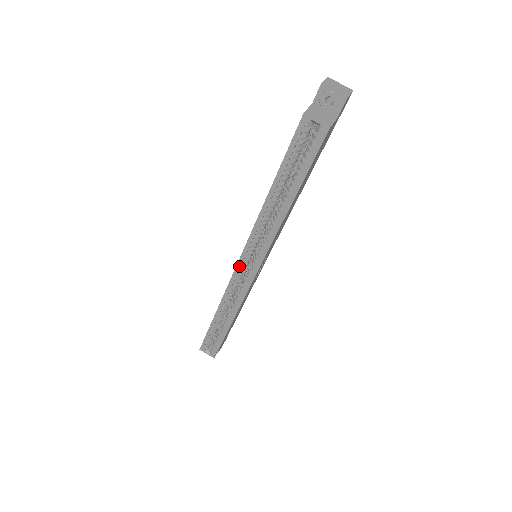
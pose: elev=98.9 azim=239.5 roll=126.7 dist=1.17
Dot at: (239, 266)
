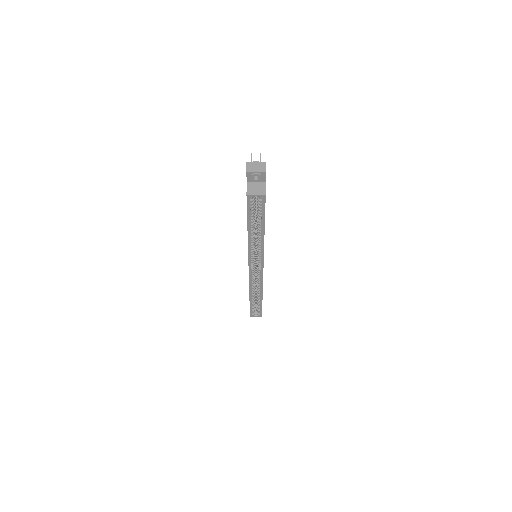
Dot at: (250, 270)
